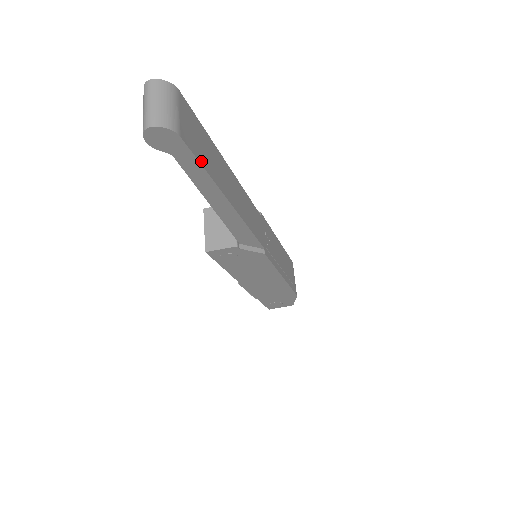
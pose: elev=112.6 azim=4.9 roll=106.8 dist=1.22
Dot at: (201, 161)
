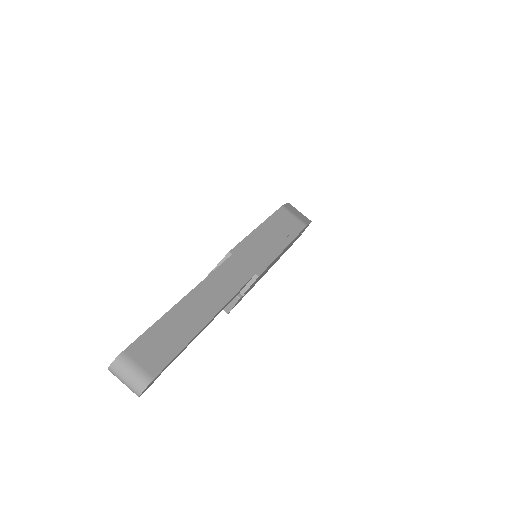
Dot at: (174, 353)
